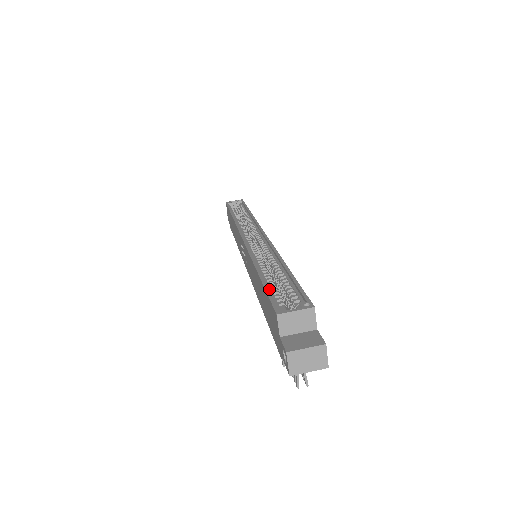
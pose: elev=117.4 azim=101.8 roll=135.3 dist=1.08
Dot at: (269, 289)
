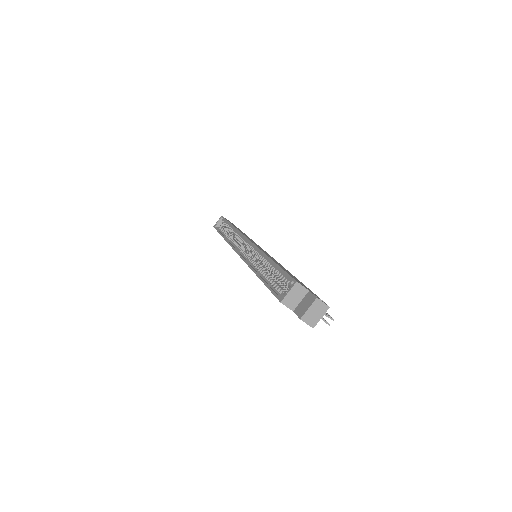
Dot at: (270, 285)
